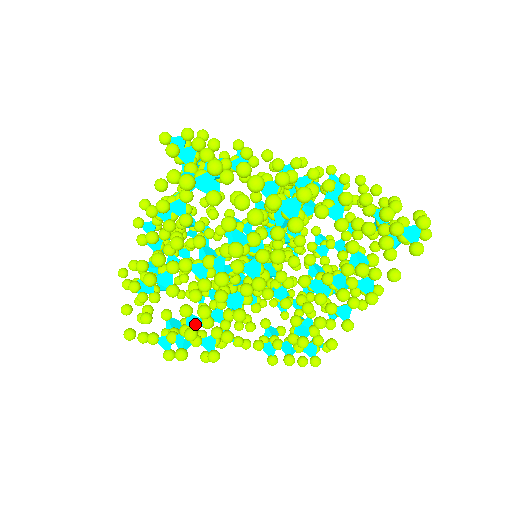
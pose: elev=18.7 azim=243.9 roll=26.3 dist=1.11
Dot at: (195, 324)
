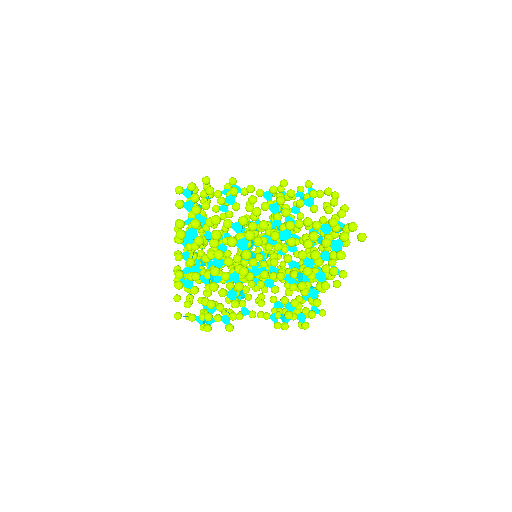
Dot at: (211, 310)
